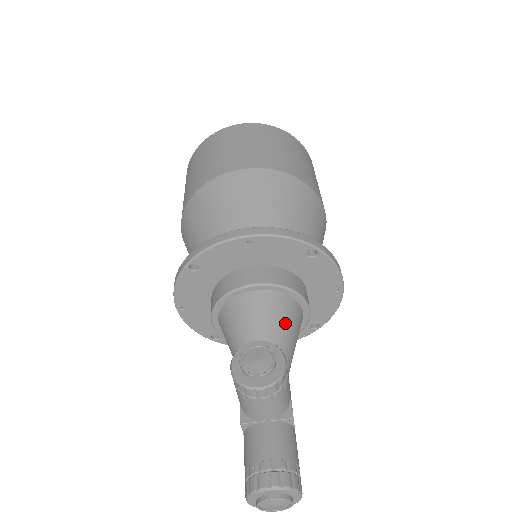
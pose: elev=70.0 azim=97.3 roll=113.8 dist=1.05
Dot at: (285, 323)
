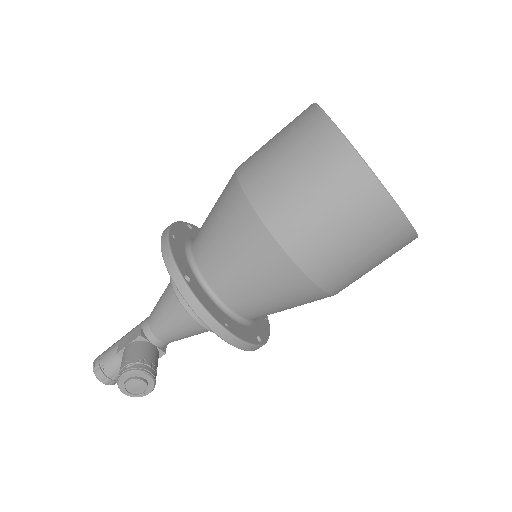
Dot at: occluded
